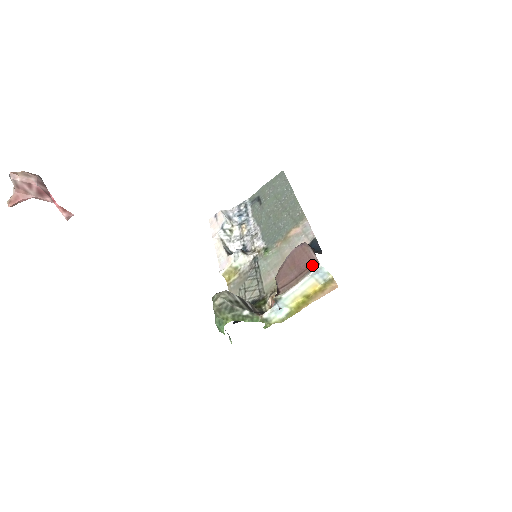
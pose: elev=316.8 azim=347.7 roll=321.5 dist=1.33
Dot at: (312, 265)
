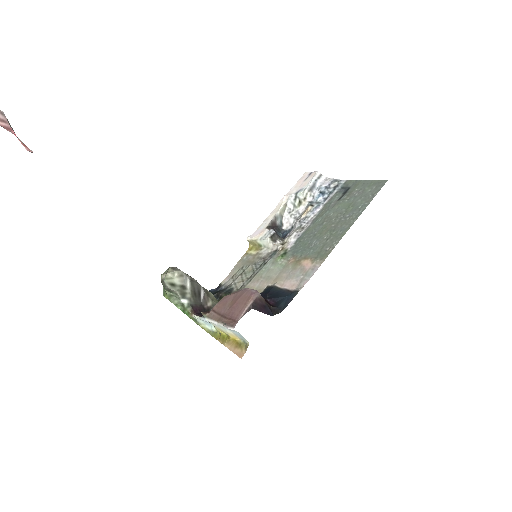
Dot at: (232, 321)
